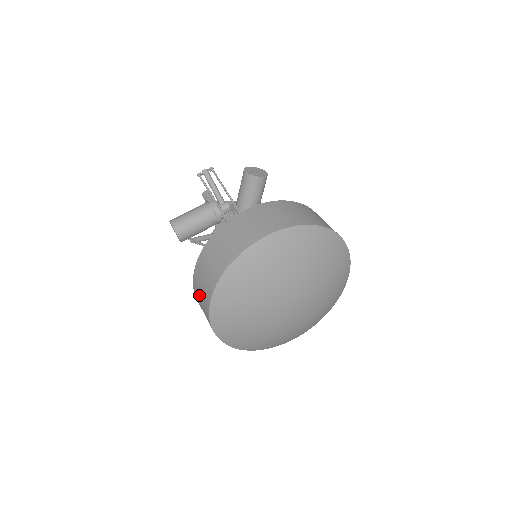
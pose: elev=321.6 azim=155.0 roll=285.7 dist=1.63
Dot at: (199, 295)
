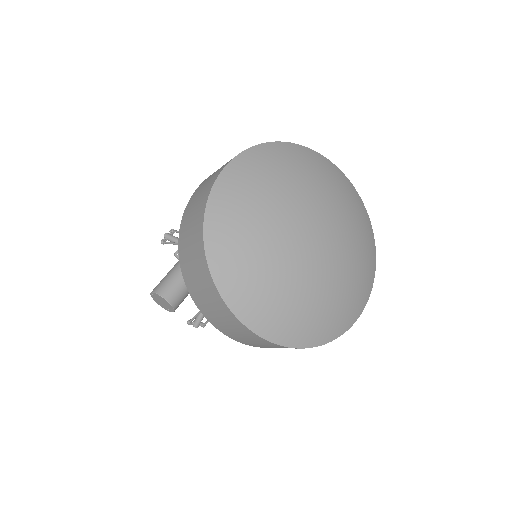
Dot at: (201, 295)
